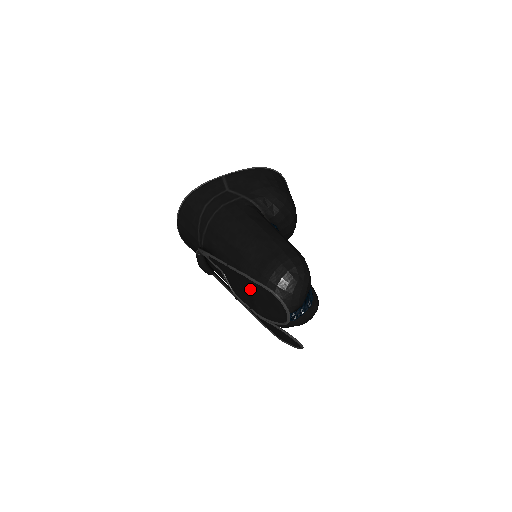
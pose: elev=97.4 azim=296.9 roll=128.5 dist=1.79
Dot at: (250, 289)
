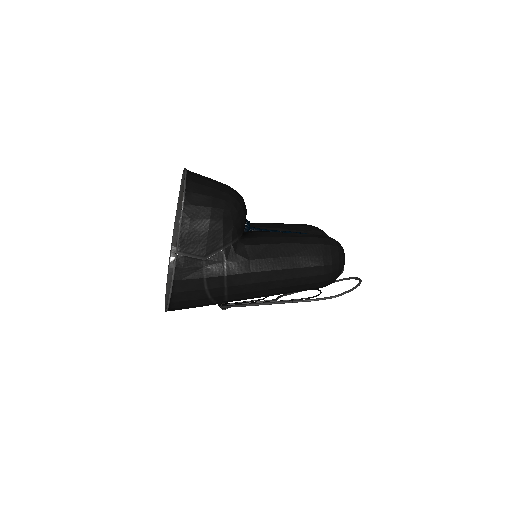
Dot at: occluded
